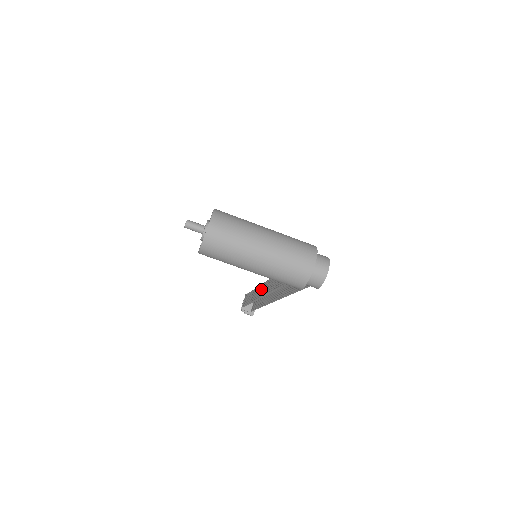
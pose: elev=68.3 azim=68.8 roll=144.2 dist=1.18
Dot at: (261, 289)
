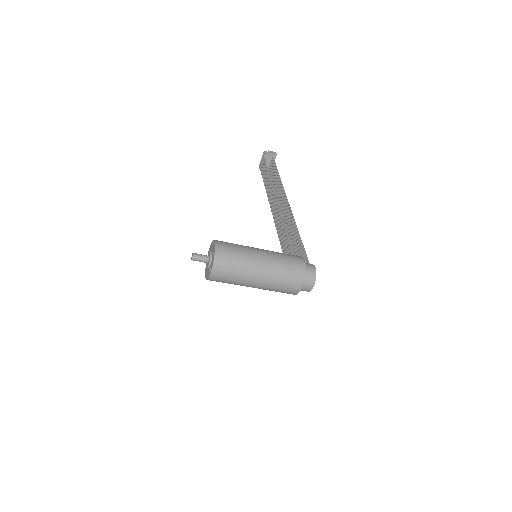
Dot at: (272, 198)
